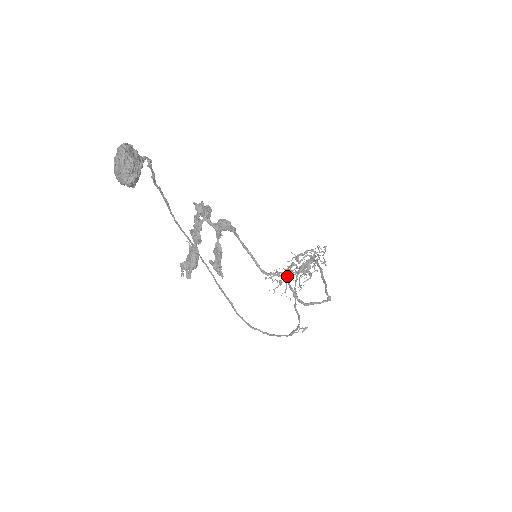
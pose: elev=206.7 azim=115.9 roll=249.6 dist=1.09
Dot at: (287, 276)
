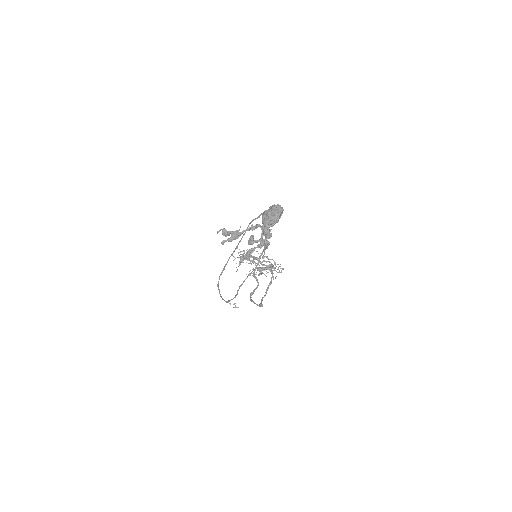
Dot at: (249, 259)
